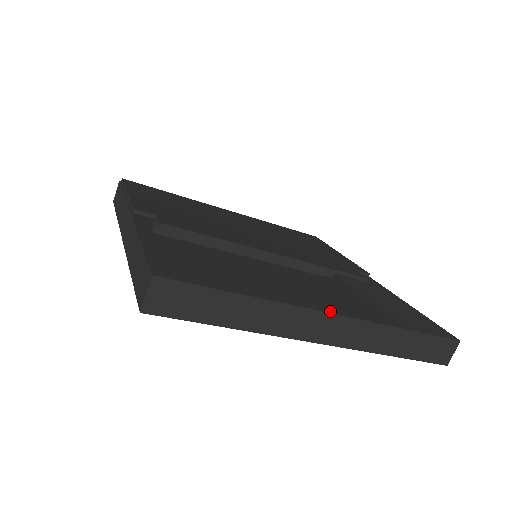
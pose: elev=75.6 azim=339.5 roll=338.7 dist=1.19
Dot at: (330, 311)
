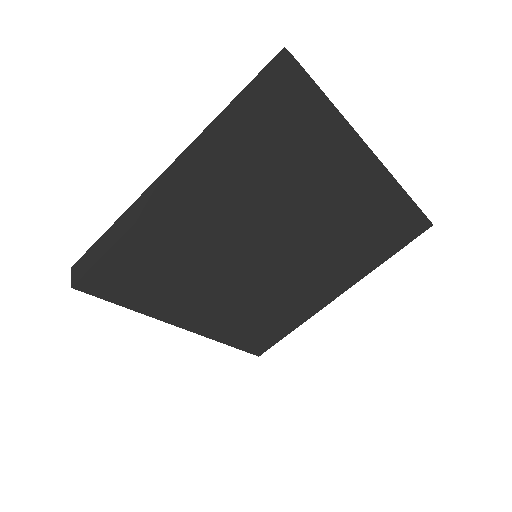
Dot at: (349, 223)
